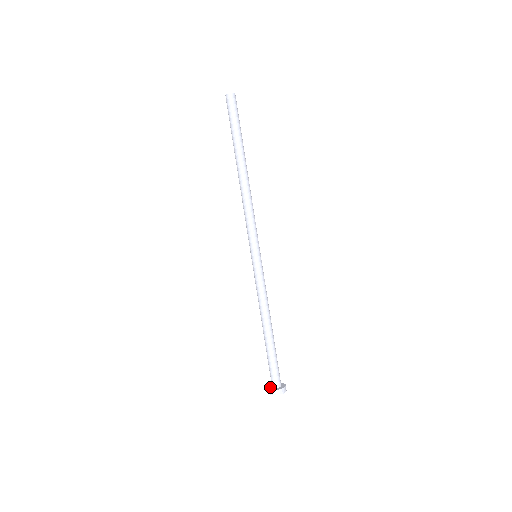
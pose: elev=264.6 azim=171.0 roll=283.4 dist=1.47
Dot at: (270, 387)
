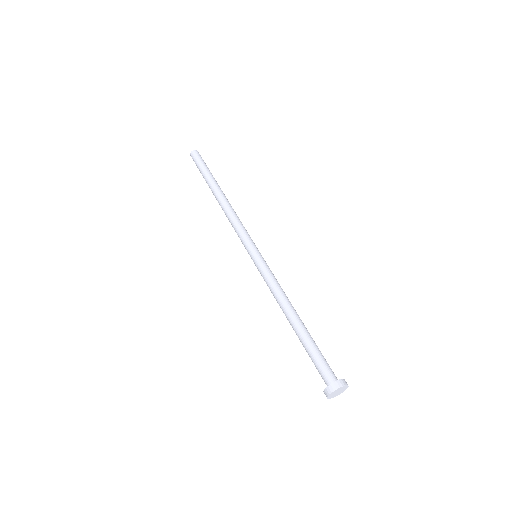
Dot at: occluded
